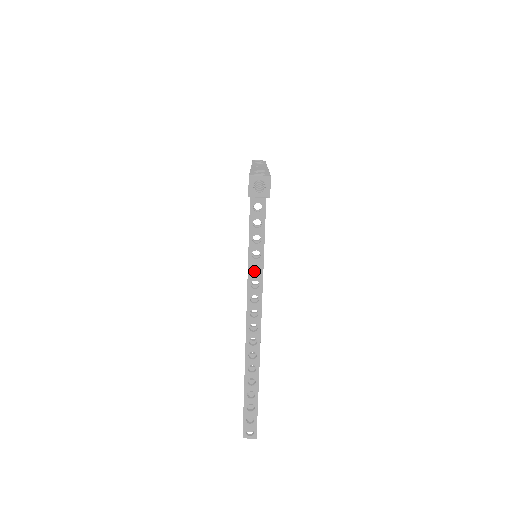
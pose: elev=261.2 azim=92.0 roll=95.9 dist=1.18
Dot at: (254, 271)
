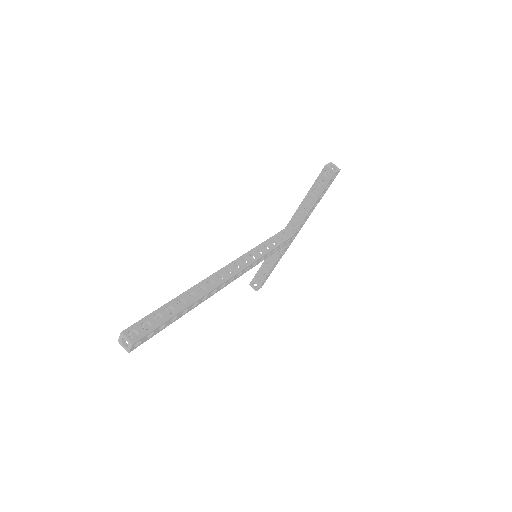
Dot at: (246, 263)
